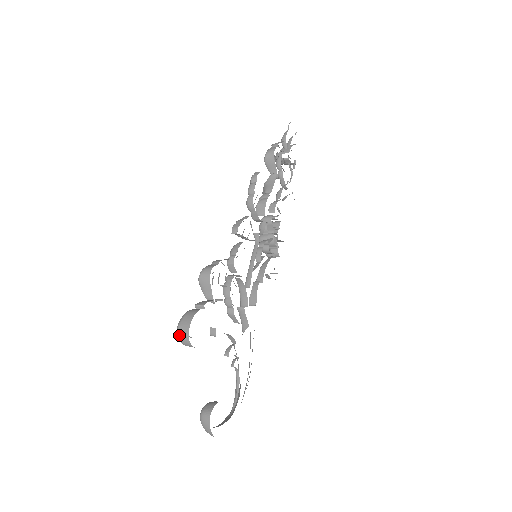
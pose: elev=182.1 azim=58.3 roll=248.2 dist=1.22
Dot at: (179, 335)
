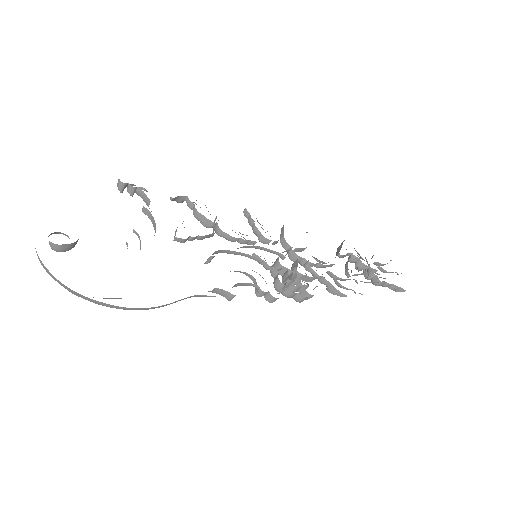
Dot at: occluded
